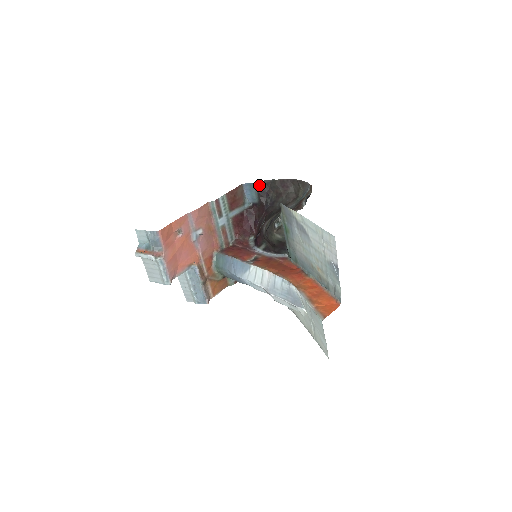
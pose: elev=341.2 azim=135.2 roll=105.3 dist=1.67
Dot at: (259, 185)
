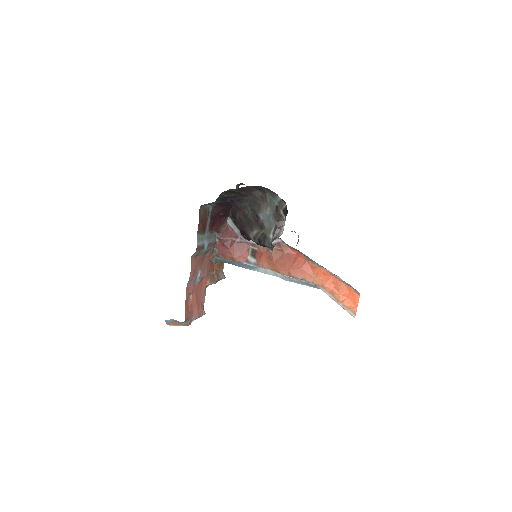
Dot at: (218, 200)
